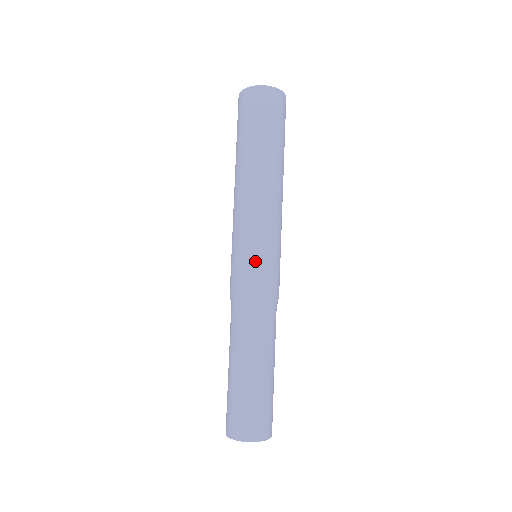
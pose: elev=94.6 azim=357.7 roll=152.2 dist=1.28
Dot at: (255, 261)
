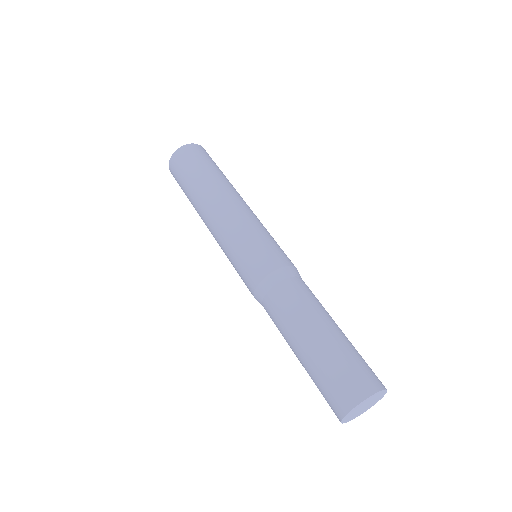
Dot at: (241, 261)
